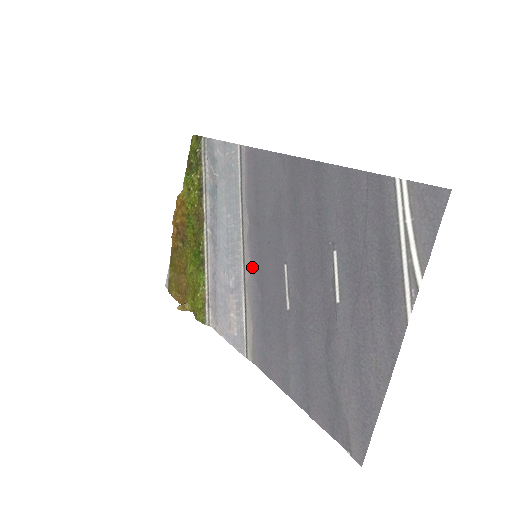
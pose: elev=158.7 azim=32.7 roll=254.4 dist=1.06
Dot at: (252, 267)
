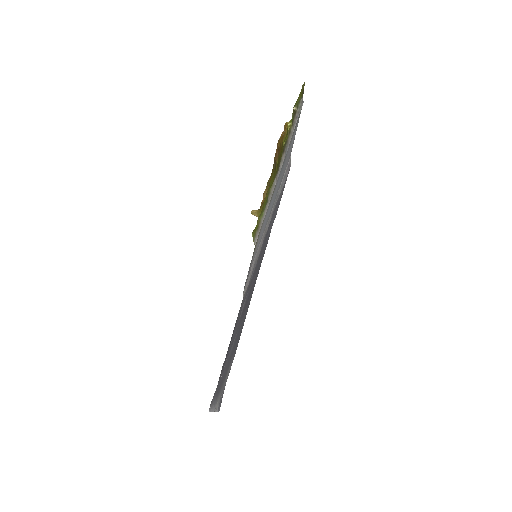
Dot at: occluded
